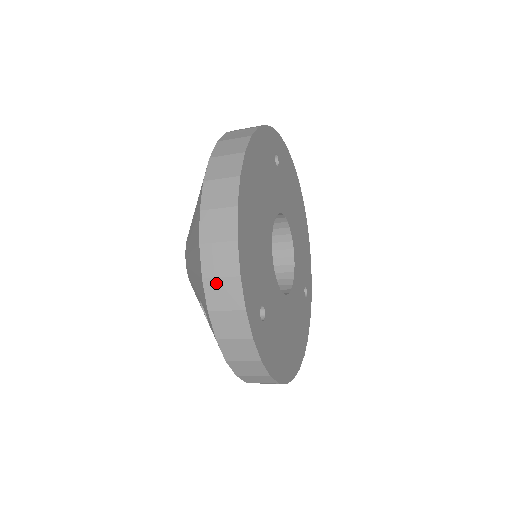
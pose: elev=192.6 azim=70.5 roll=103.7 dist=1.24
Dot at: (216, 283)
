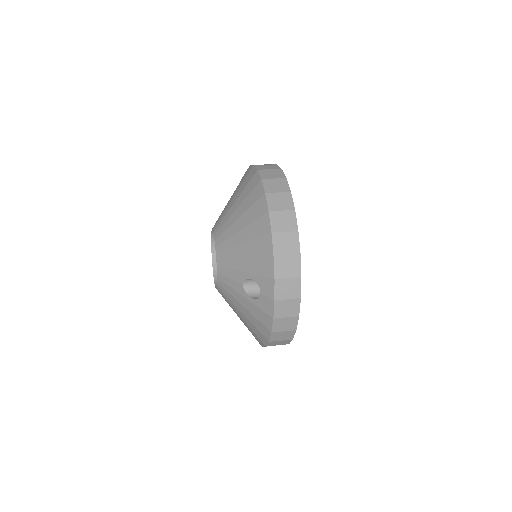
Dot at: (283, 259)
